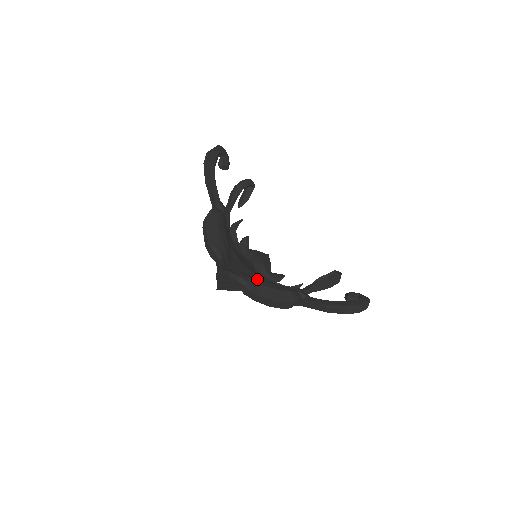
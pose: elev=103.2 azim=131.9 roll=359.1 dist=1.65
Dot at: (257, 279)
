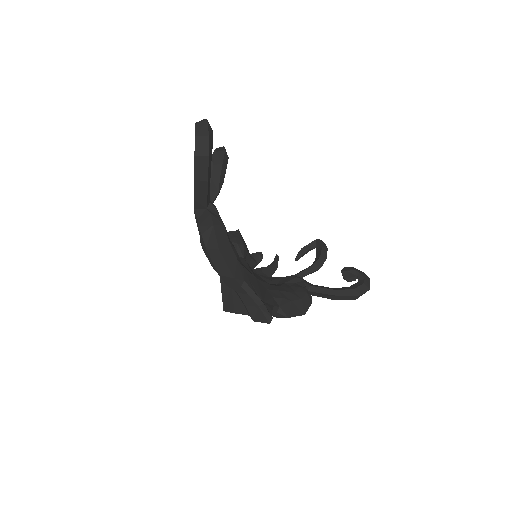
Dot at: (281, 295)
